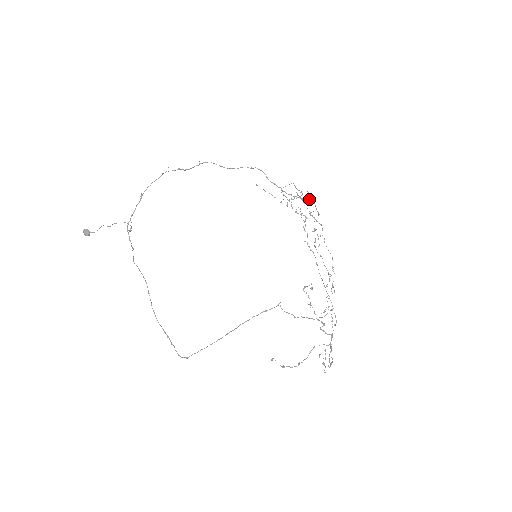
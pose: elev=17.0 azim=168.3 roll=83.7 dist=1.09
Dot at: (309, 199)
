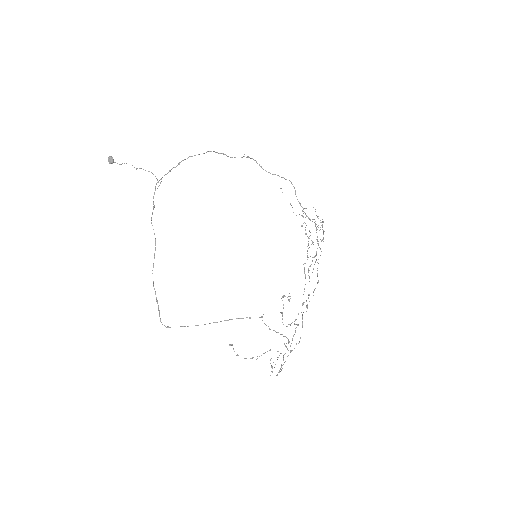
Dot at: occluded
